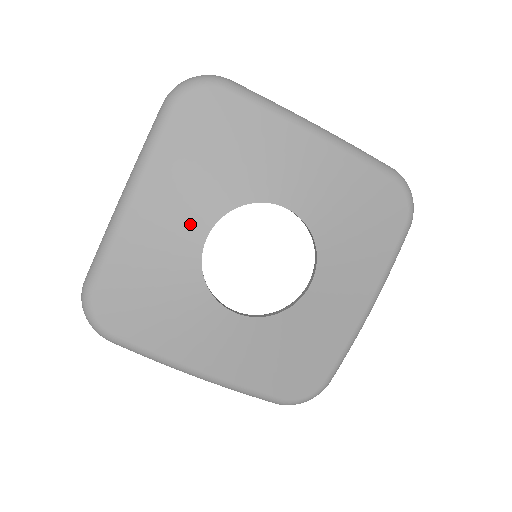
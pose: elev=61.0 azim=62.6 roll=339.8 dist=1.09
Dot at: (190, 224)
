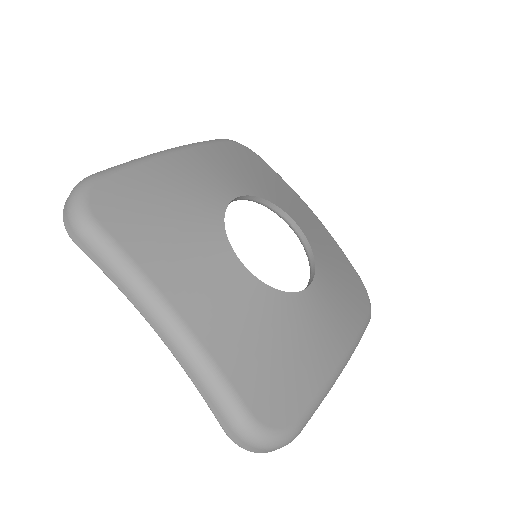
Dot at: (224, 185)
